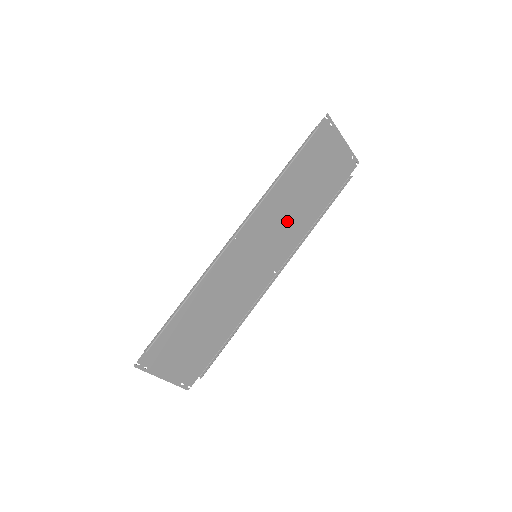
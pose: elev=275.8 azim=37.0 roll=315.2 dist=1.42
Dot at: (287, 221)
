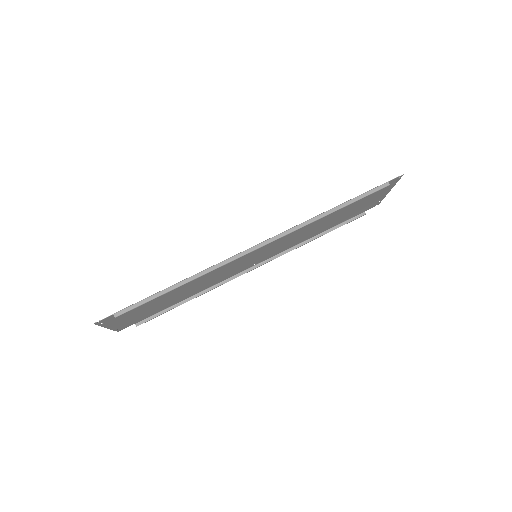
Dot at: (299, 236)
